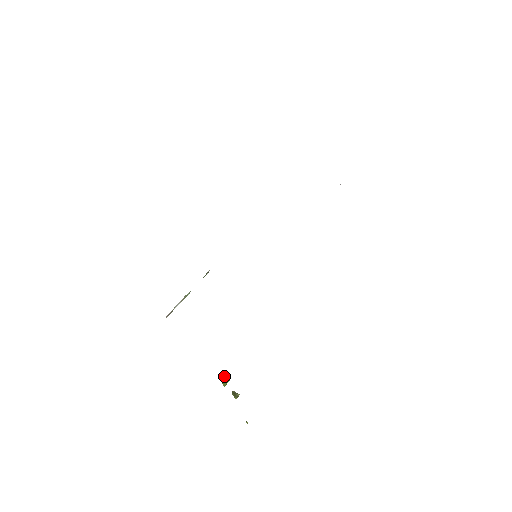
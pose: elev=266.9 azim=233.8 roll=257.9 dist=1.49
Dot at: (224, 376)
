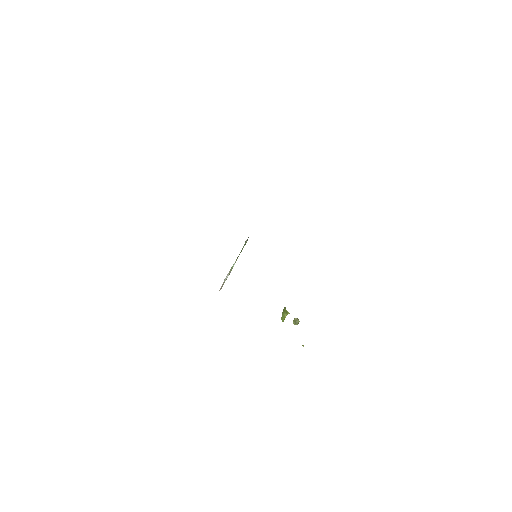
Dot at: (284, 310)
